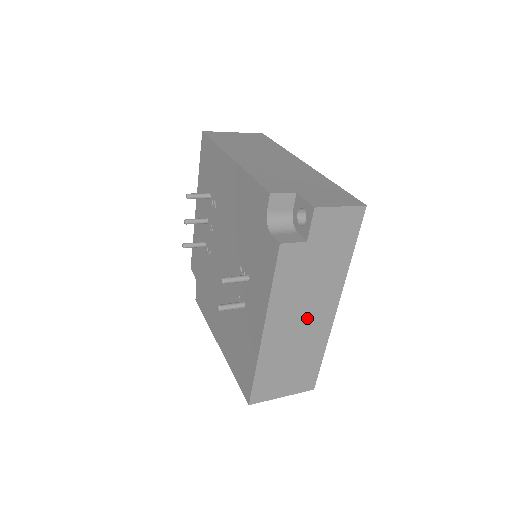
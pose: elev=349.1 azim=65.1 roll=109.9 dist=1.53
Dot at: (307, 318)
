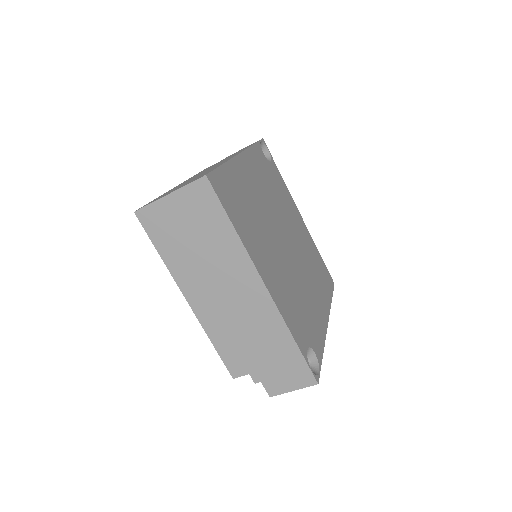
Dot at: occluded
